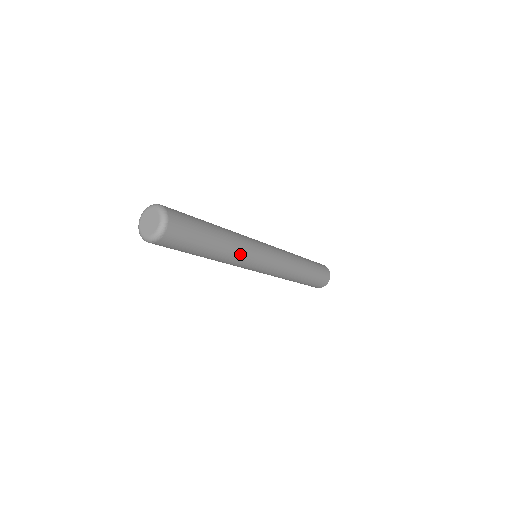
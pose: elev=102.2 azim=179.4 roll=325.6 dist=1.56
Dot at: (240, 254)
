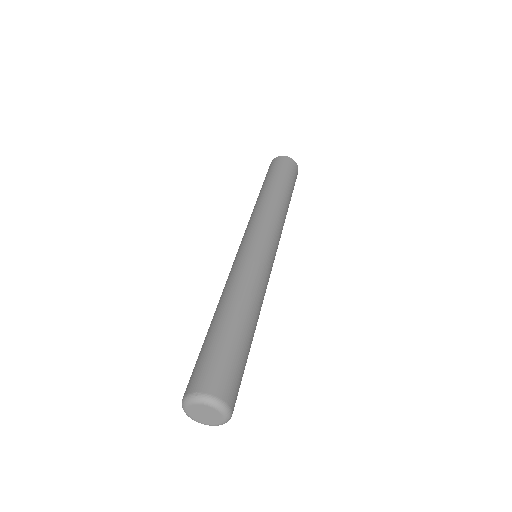
Dot at: occluded
